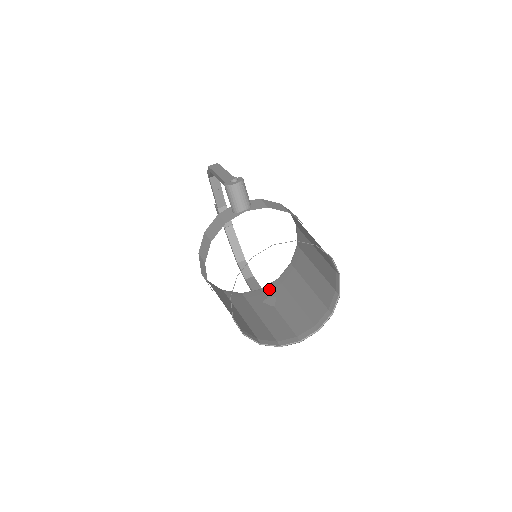
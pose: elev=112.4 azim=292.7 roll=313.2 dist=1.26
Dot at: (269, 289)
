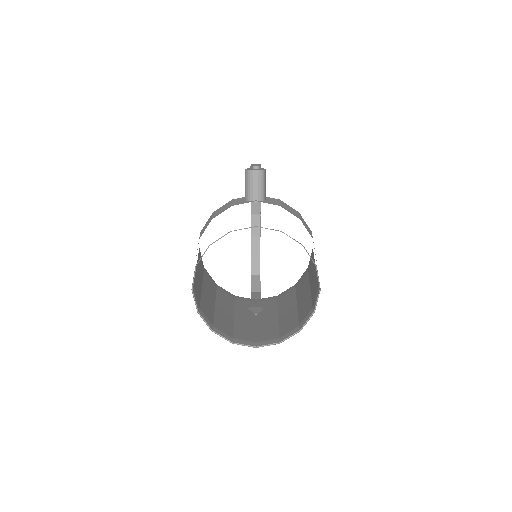
Dot at: (263, 301)
